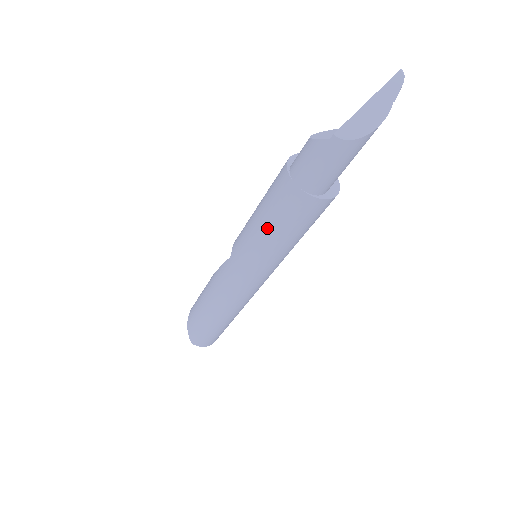
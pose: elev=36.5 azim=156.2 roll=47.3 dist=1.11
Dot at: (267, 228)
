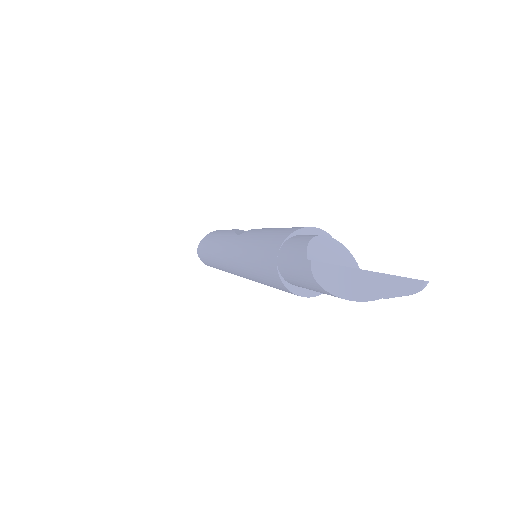
Dot at: (253, 253)
